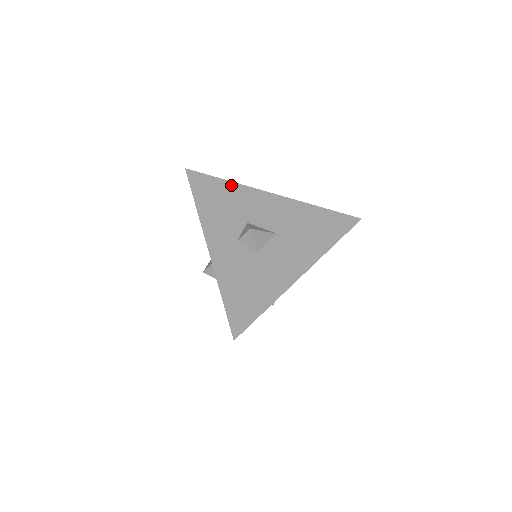
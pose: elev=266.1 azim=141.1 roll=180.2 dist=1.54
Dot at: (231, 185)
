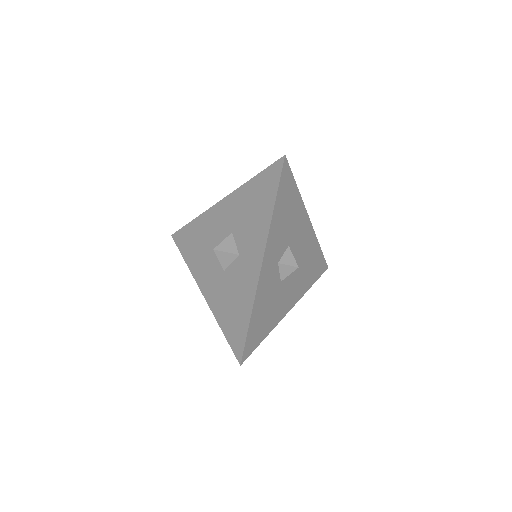
Dot at: (298, 196)
